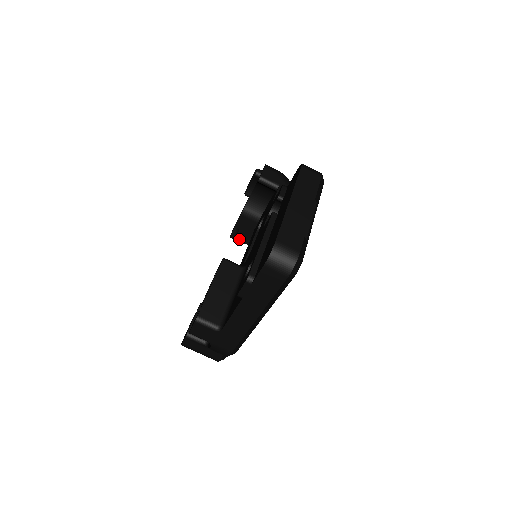
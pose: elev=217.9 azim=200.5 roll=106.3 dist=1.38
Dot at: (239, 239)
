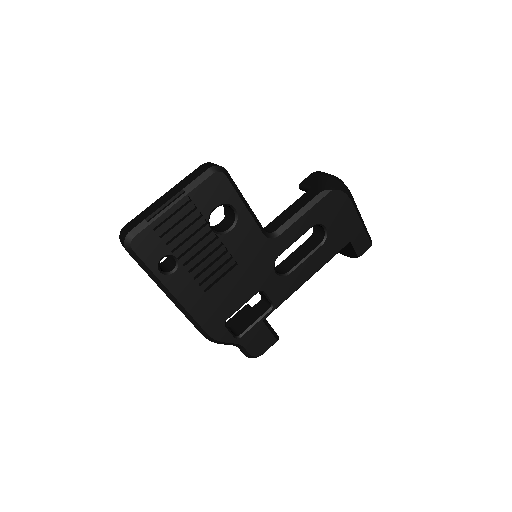
Dot at: (342, 253)
